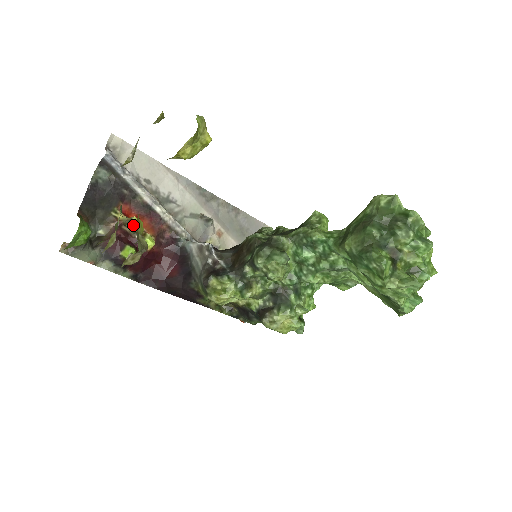
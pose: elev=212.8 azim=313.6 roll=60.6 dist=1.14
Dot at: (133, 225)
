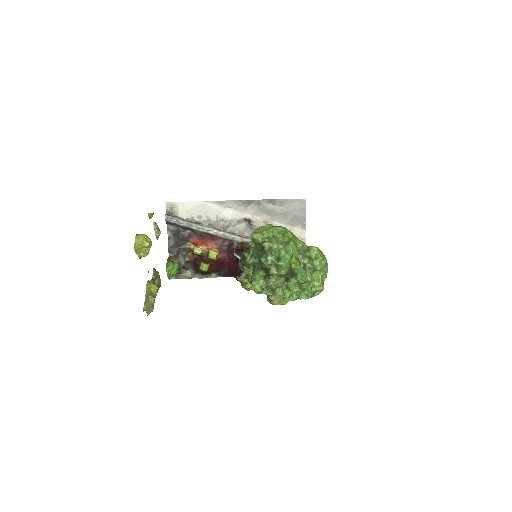
Dot at: (196, 253)
